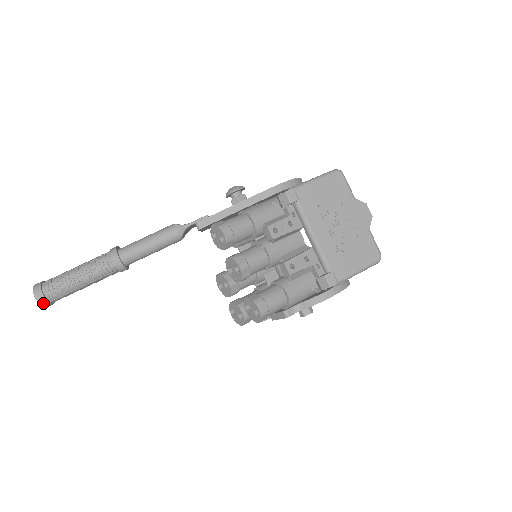
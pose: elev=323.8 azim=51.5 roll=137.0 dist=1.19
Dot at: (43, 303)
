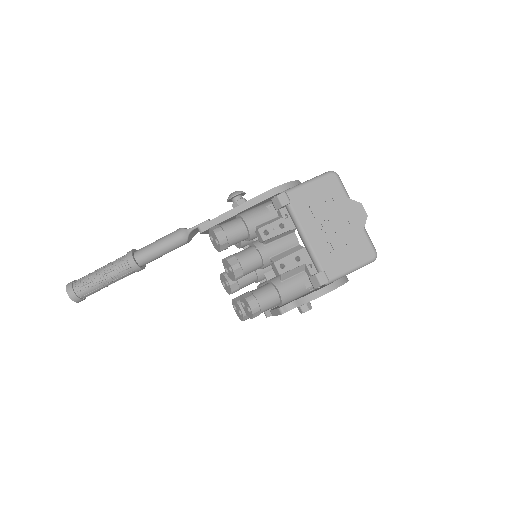
Dot at: (74, 299)
